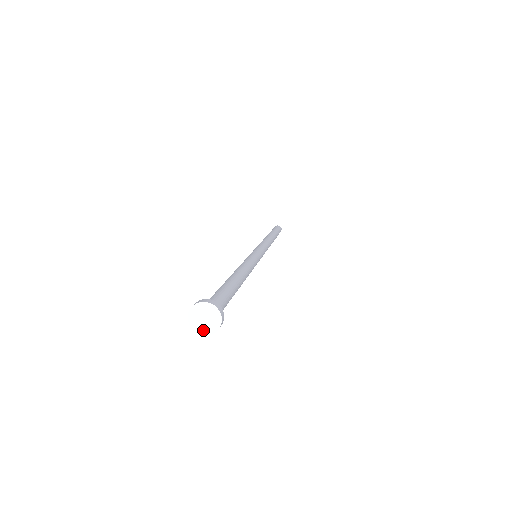
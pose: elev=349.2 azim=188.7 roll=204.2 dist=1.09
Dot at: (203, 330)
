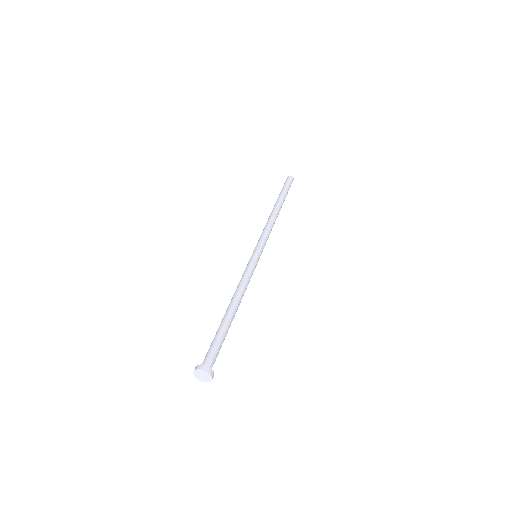
Dot at: (206, 380)
